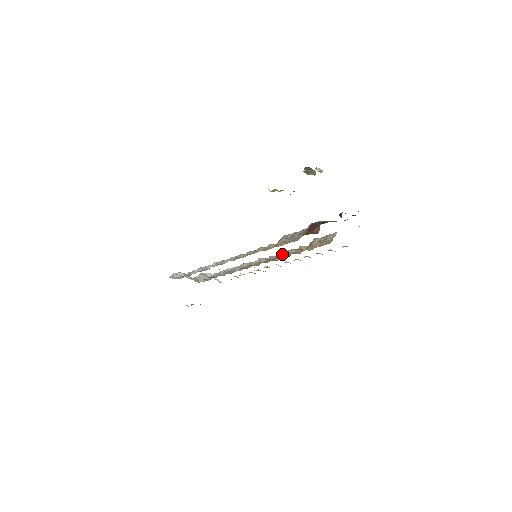
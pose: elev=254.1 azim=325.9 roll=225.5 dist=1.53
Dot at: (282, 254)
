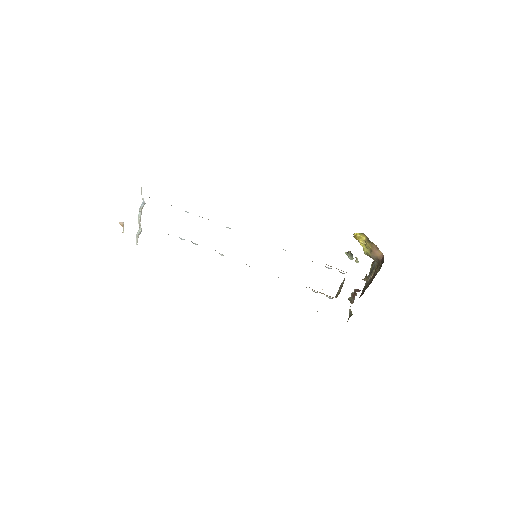
Dot at: occluded
